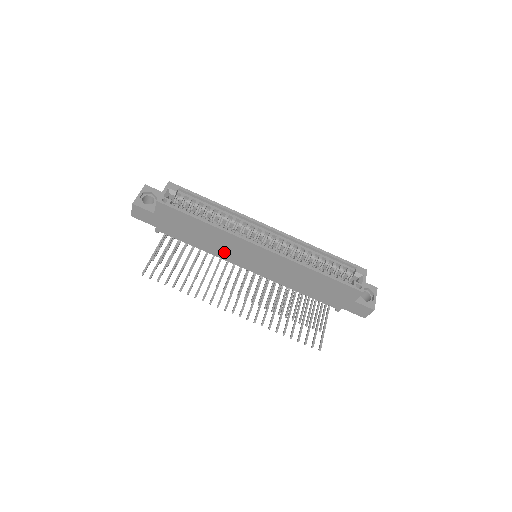
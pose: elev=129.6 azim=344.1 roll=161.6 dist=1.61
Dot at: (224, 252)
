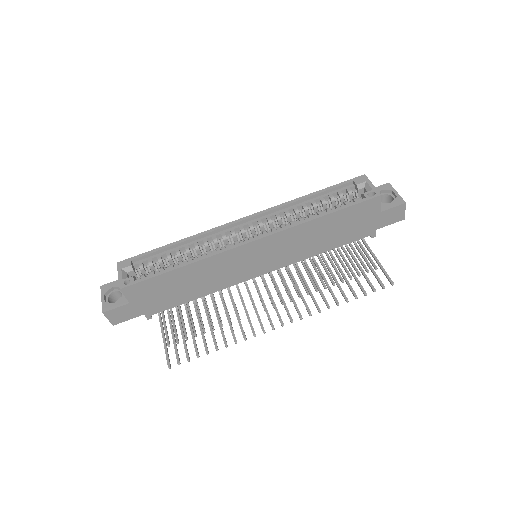
Dot at: (224, 279)
